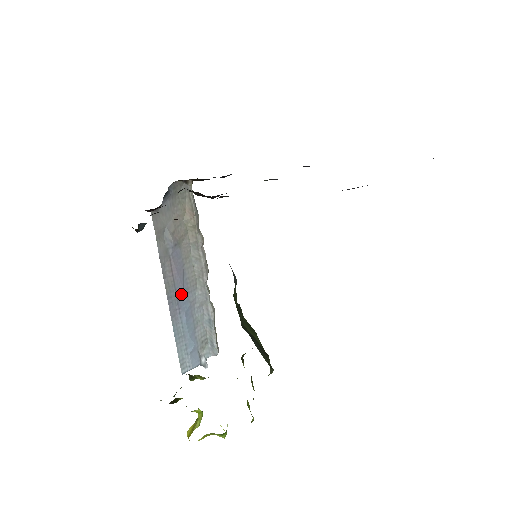
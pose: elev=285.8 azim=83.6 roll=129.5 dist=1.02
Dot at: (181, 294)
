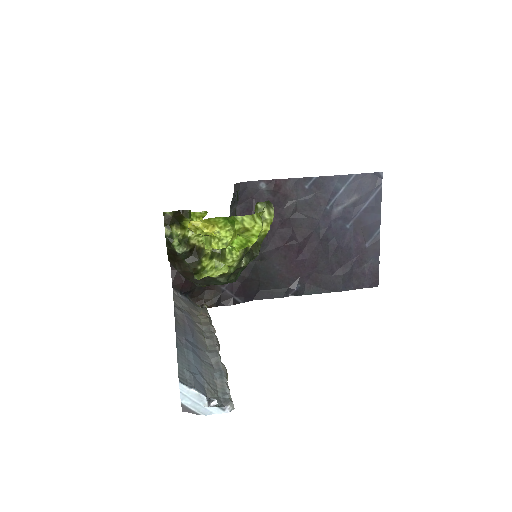
Dot at: (189, 337)
